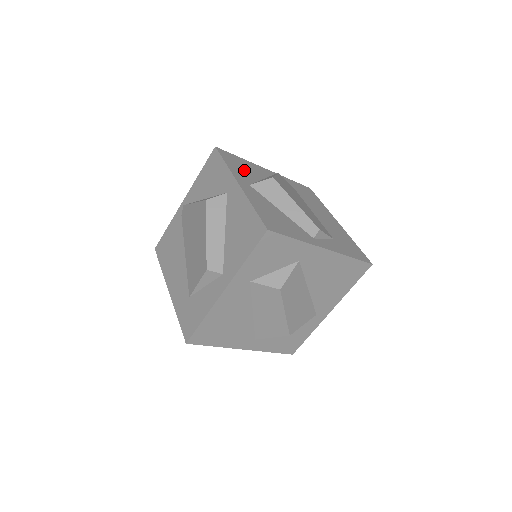
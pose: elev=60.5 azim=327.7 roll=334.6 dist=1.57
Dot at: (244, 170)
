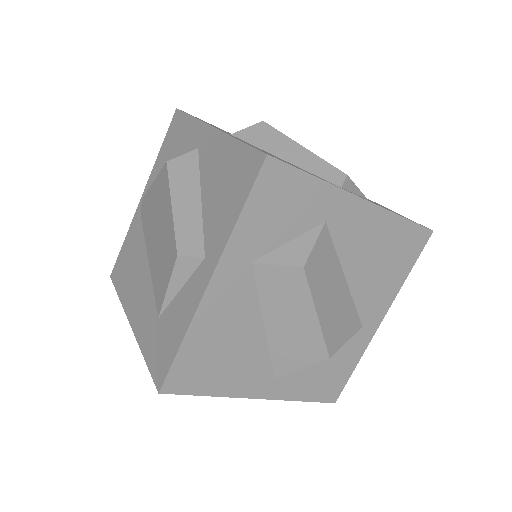
Dot at: occluded
